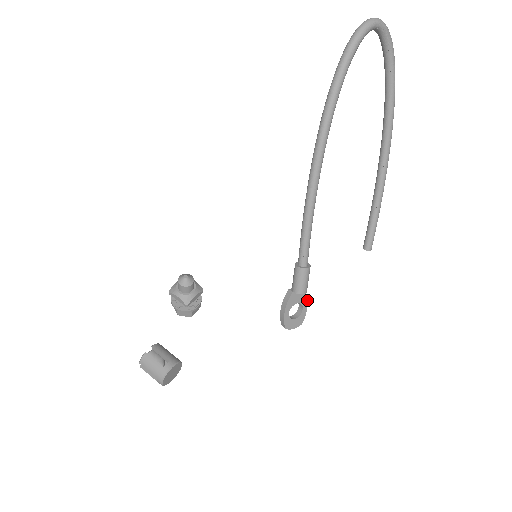
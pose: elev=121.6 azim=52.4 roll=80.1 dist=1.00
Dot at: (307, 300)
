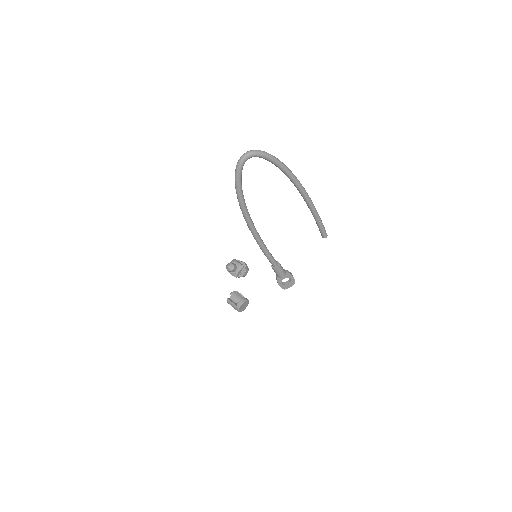
Dot at: (291, 275)
